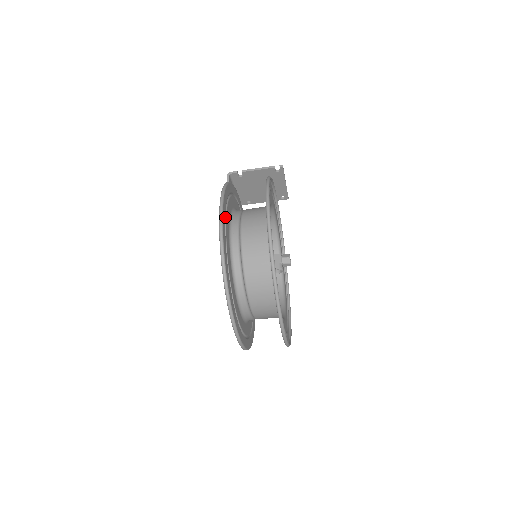
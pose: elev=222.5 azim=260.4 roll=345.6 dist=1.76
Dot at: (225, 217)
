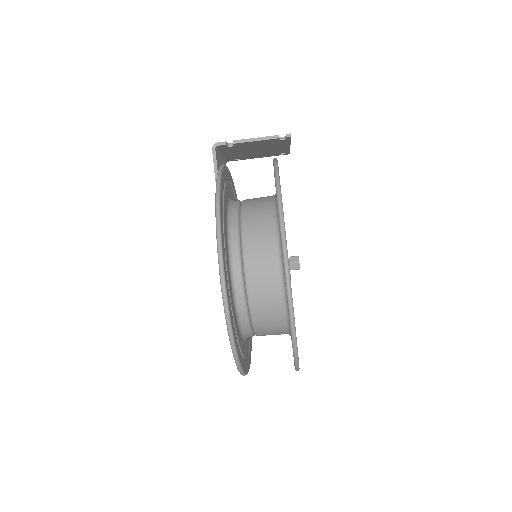
Dot at: (224, 253)
